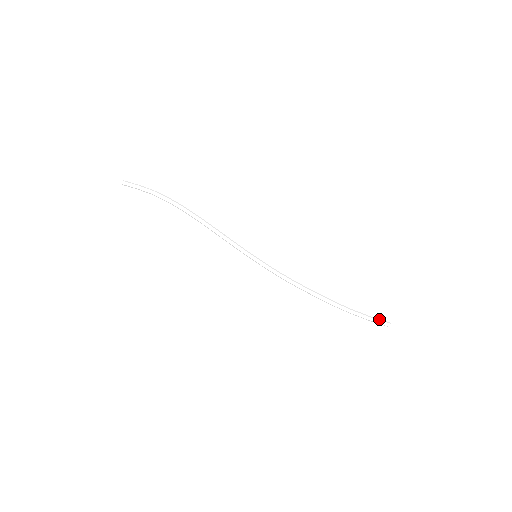
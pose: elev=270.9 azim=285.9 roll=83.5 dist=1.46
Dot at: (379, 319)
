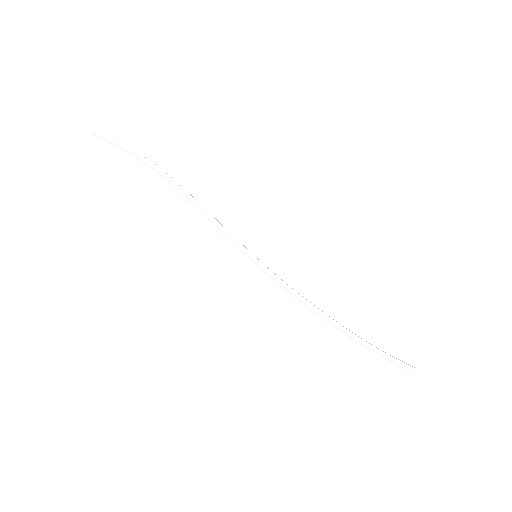
Dot at: occluded
